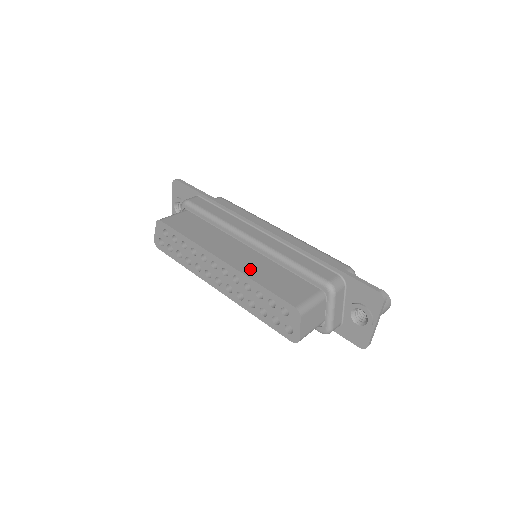
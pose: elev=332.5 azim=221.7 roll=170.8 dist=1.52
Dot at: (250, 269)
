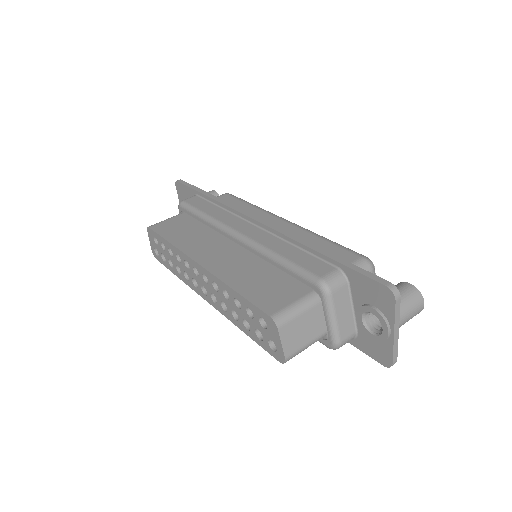
Dot at: (229, 272)
